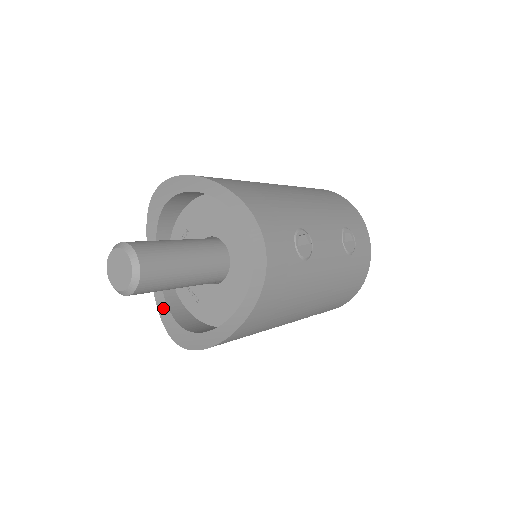
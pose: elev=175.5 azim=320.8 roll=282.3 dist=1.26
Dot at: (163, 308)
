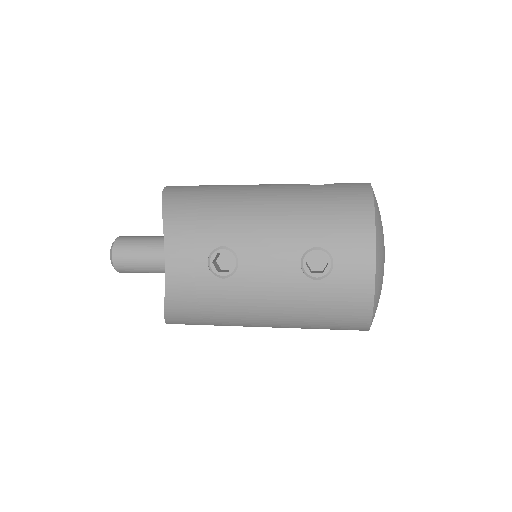
Dot at: occluded
